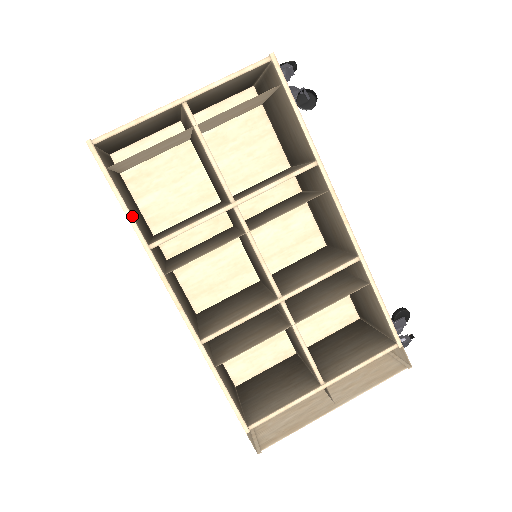
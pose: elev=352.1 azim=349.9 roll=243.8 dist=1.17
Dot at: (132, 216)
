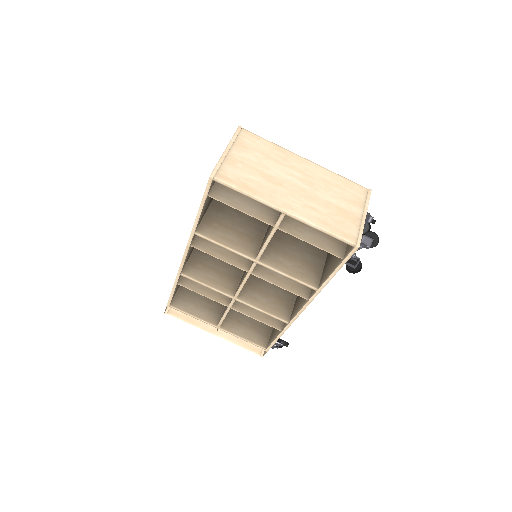
Dot at: (199, 218)
